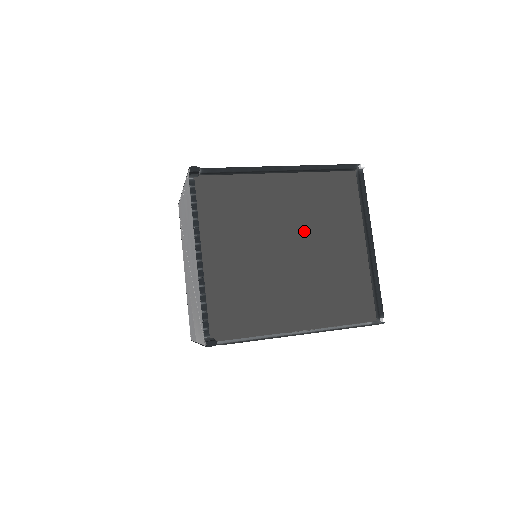
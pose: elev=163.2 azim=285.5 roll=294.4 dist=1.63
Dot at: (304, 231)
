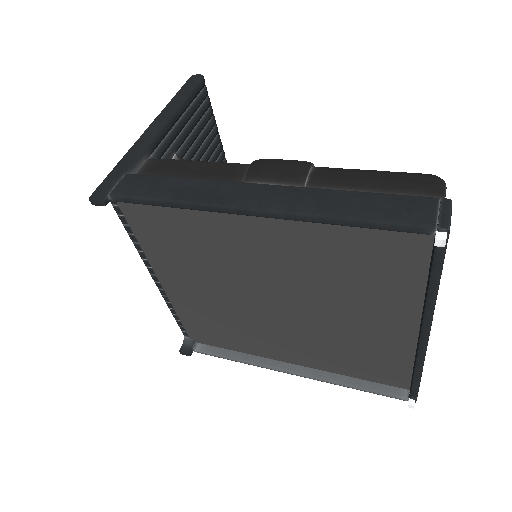
Dot at: (302, 288)
